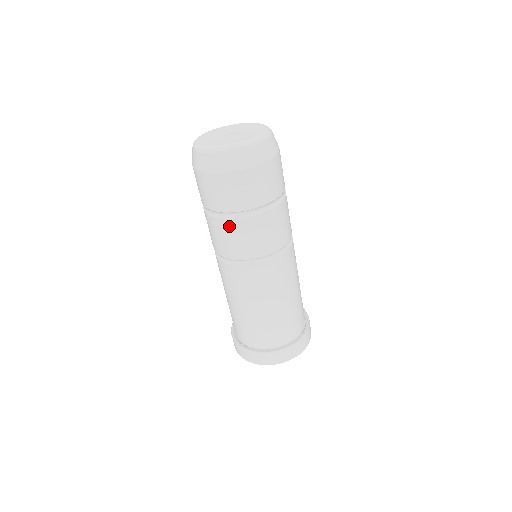
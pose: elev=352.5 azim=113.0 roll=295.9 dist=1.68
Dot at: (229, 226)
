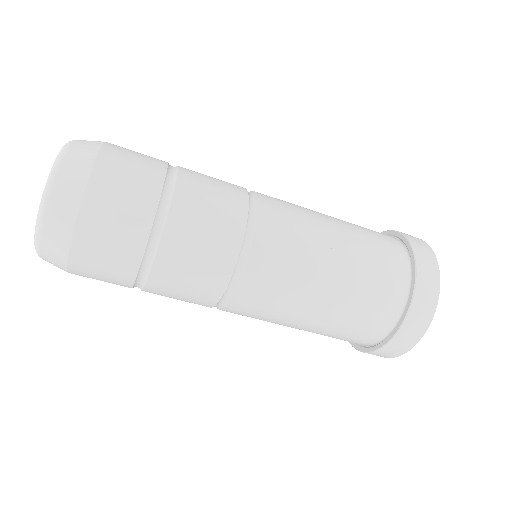
Dot at: (155, 293)
